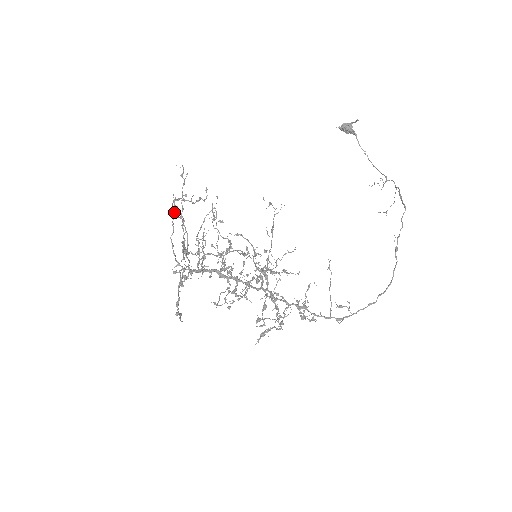
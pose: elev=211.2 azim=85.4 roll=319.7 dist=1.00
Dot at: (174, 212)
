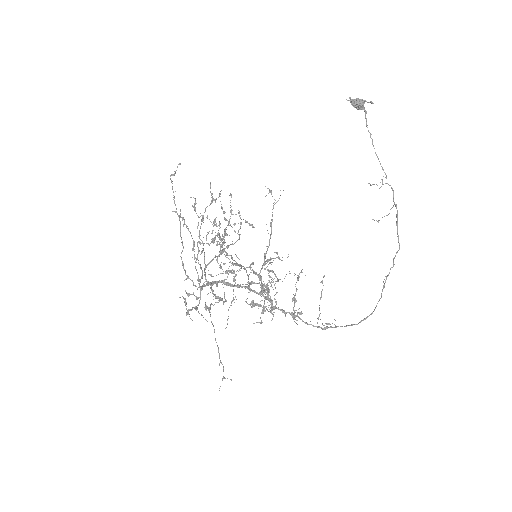
Dot at: occluded
